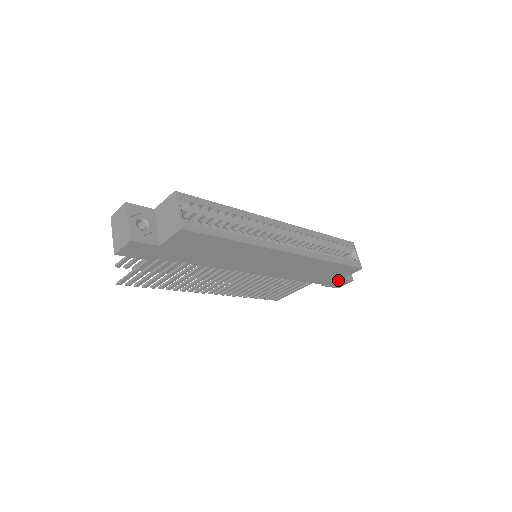
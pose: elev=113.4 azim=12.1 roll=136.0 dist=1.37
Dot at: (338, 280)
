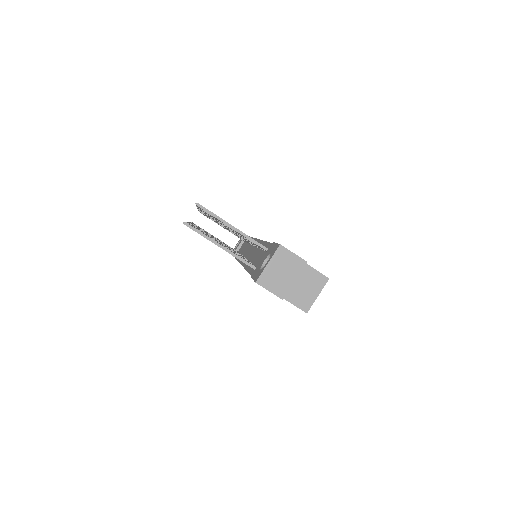
Dot at: occluded
